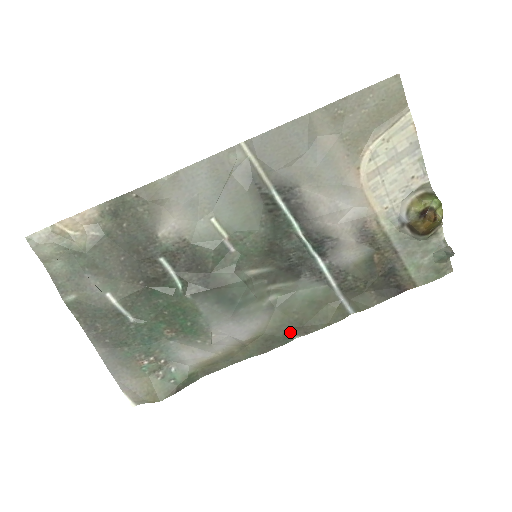
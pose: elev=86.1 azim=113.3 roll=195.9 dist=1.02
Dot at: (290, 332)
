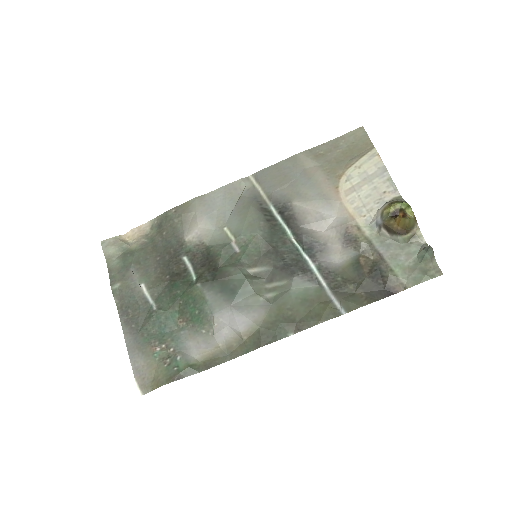
Dot at: (284, 328)
